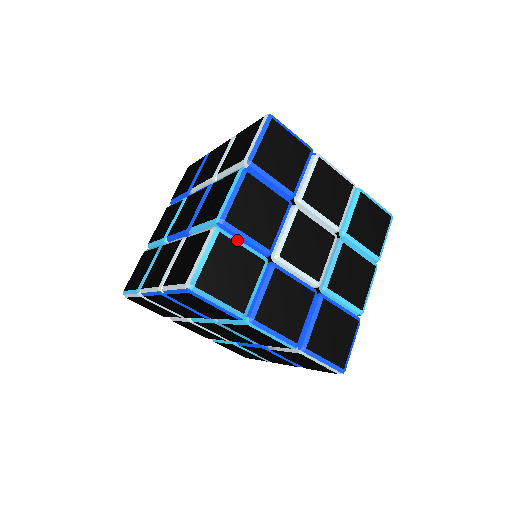
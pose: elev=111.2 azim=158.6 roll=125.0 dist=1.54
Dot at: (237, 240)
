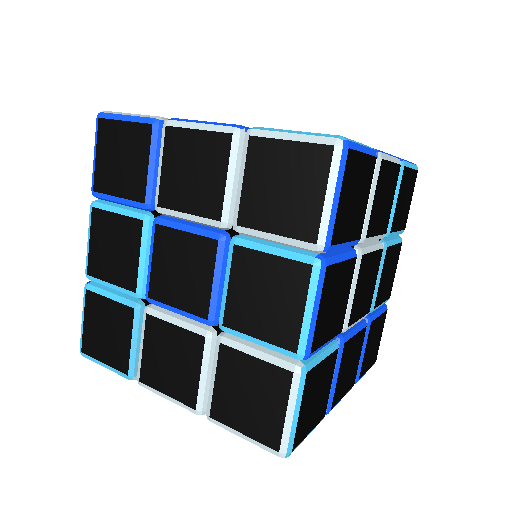
Dot at: (318, 358)
